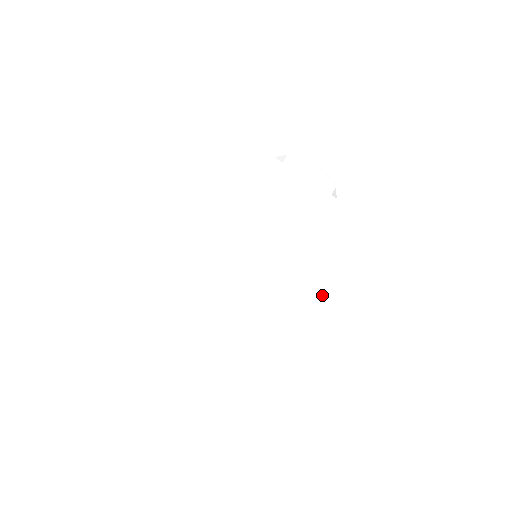
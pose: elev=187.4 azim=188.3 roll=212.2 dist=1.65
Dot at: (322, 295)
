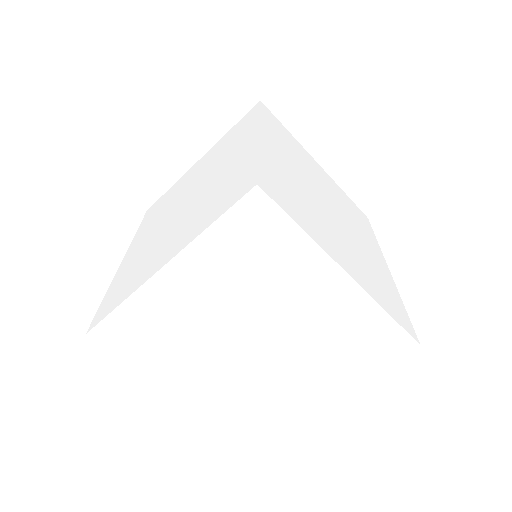
Dot at: (385, 264)
